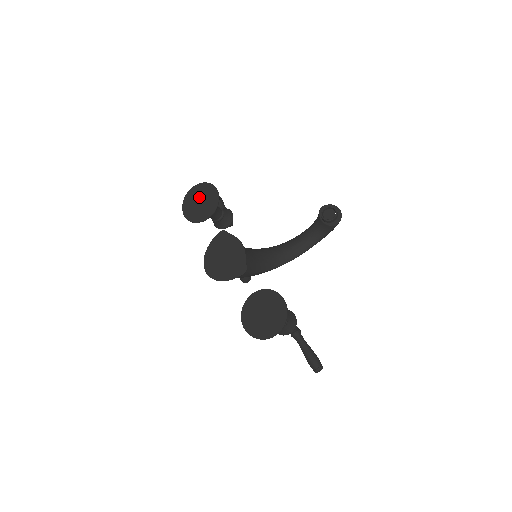
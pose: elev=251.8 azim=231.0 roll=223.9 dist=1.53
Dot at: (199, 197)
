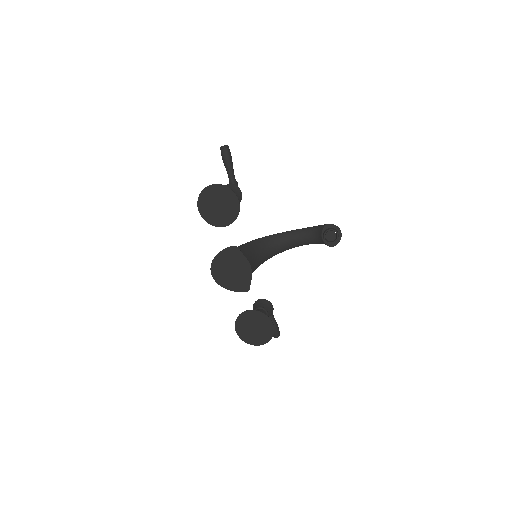
Dot at: (218, 200)
